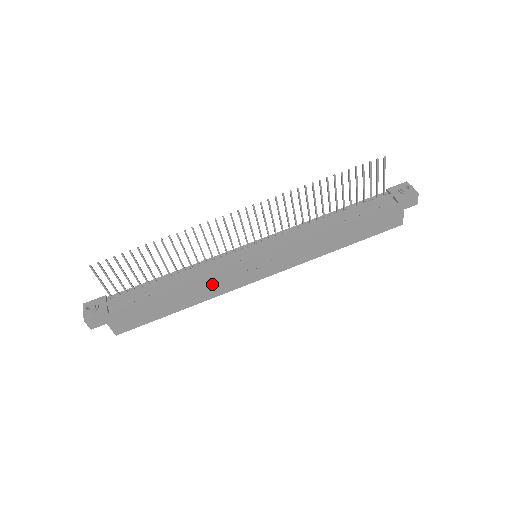
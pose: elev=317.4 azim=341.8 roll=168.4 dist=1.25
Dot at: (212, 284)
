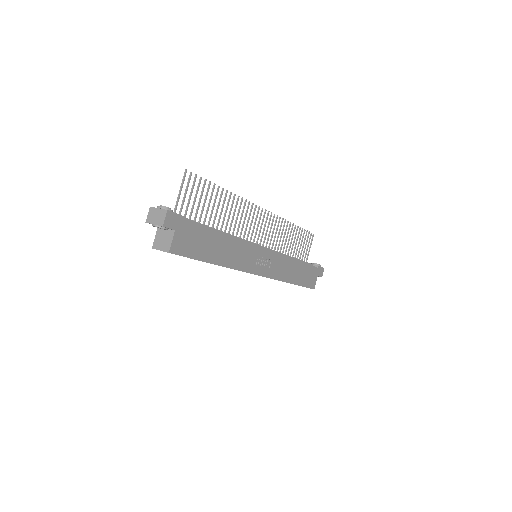
Dot at: (240, 253)
